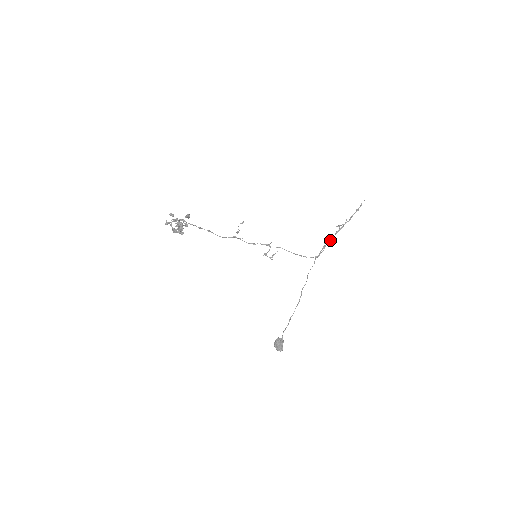
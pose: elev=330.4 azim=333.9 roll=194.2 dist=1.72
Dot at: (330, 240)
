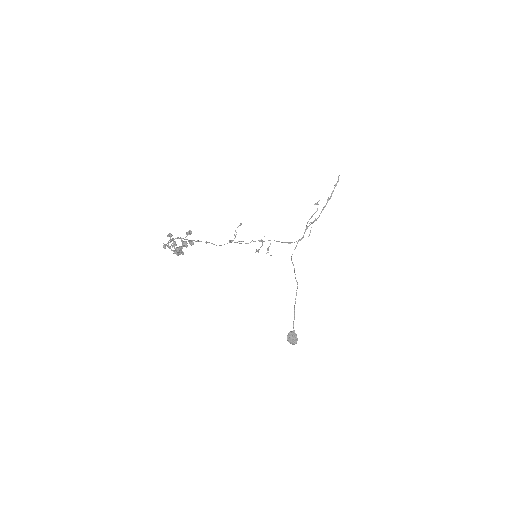
Dot at: (314, 221)
